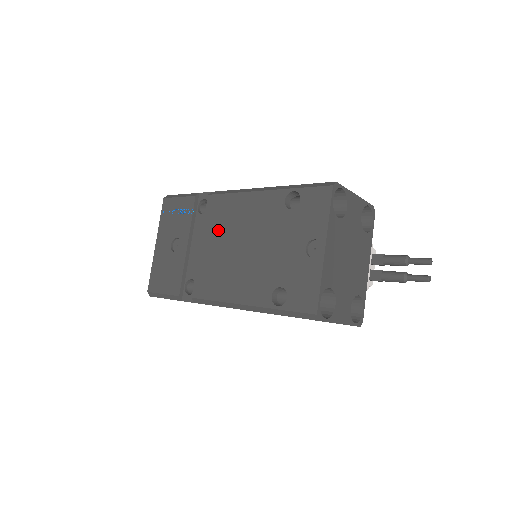
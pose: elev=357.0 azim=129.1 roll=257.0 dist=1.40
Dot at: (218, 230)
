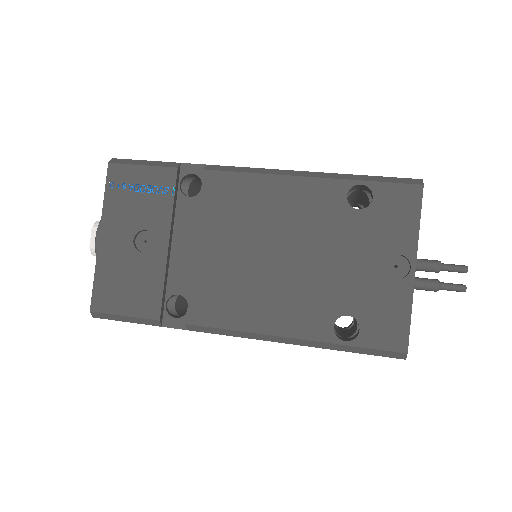
Dot at: (229, 226)
